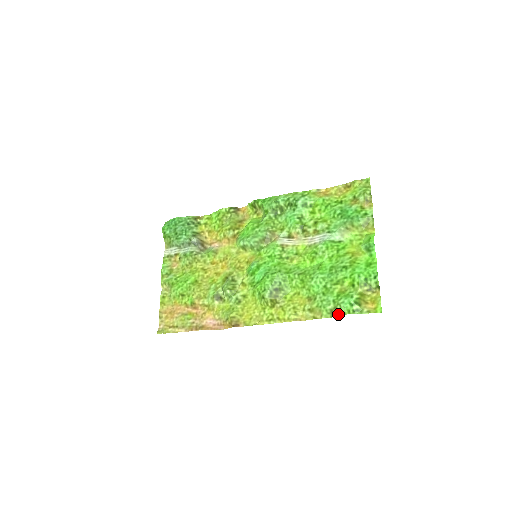
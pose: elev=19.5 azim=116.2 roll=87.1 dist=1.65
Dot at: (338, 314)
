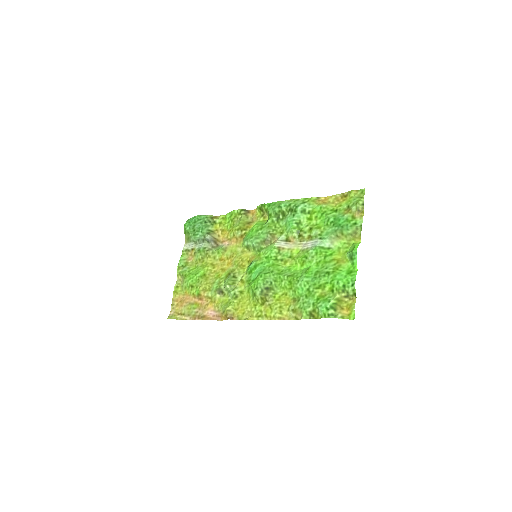
Dot at: (316, 317)
